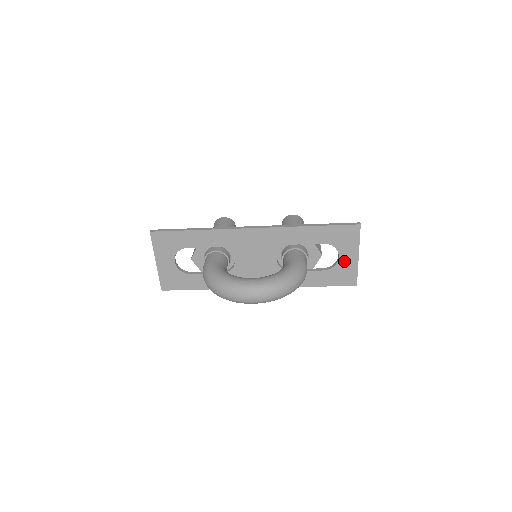
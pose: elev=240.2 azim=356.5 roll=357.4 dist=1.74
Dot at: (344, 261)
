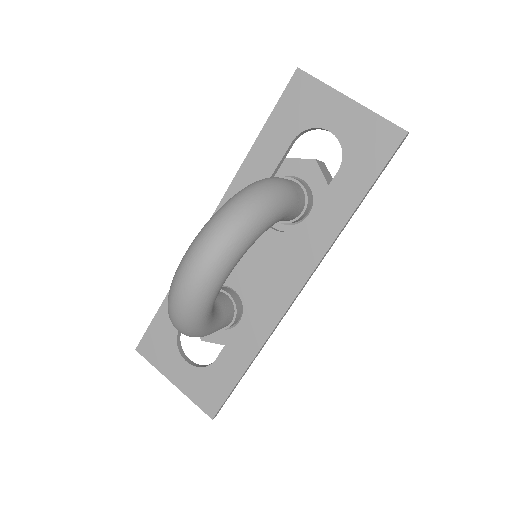
Dot at: (343, 128)
